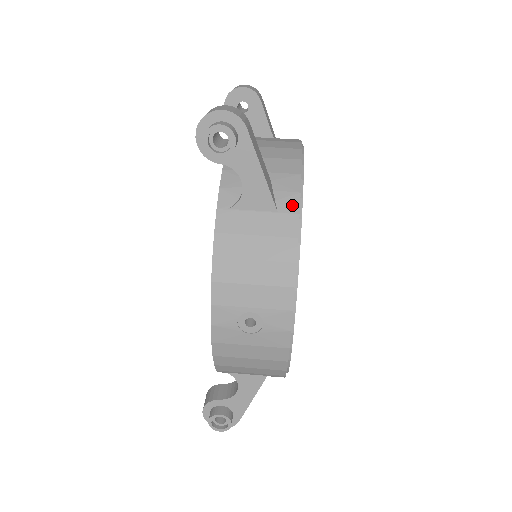
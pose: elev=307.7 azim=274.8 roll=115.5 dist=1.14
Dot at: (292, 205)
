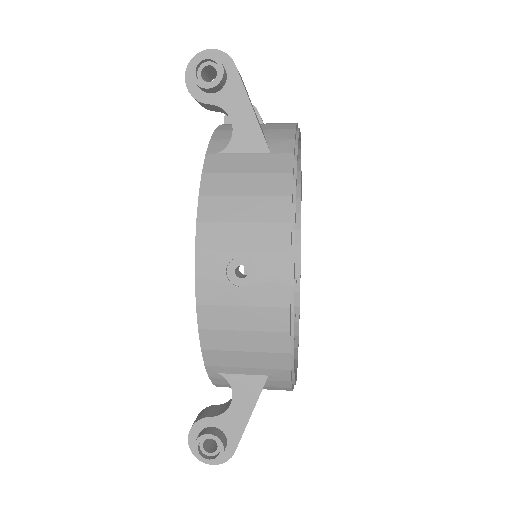
Dot at: (286, 147)
